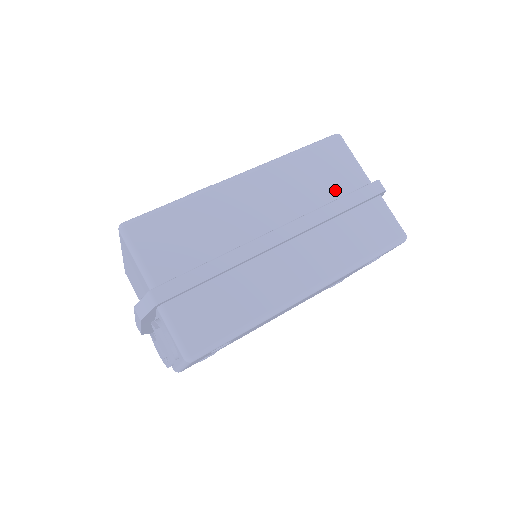
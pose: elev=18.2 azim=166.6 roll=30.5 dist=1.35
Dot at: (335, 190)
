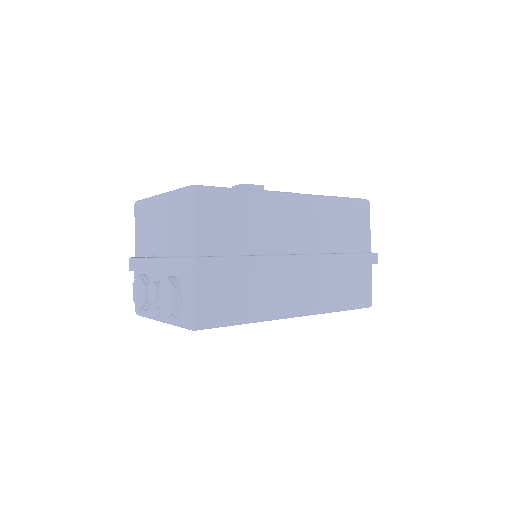
Dot at: (348, 244)
